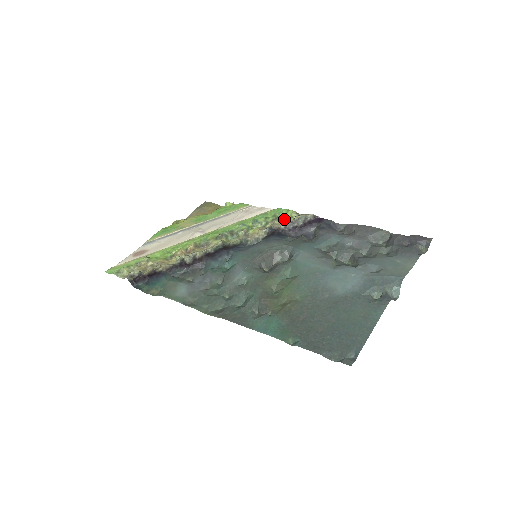
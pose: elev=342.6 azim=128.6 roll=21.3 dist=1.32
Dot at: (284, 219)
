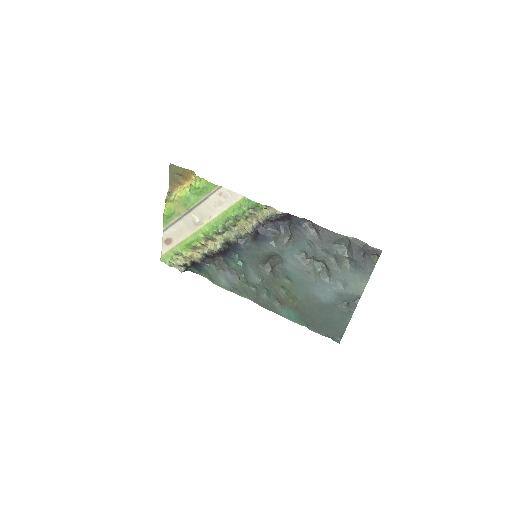
Dot at: (258, 210)
